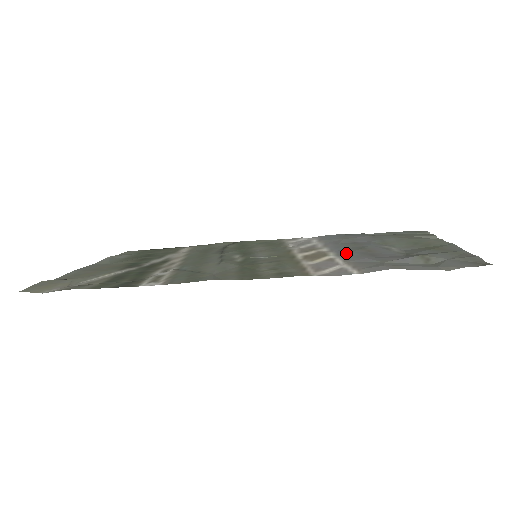
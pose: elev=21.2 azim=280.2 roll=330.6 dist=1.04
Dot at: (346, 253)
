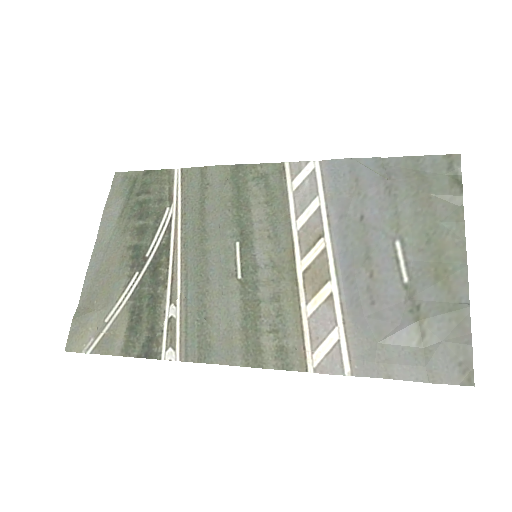
Dot at: (348, 277)
